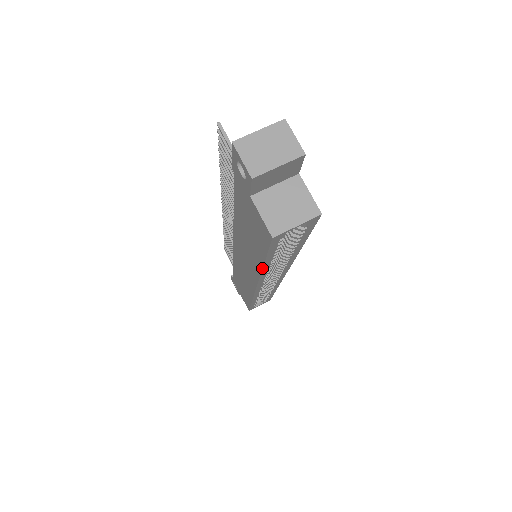
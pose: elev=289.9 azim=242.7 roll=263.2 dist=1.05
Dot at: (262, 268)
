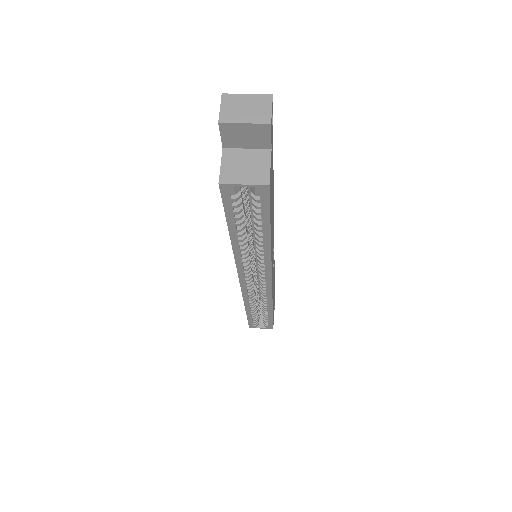
Dot at: occluded
